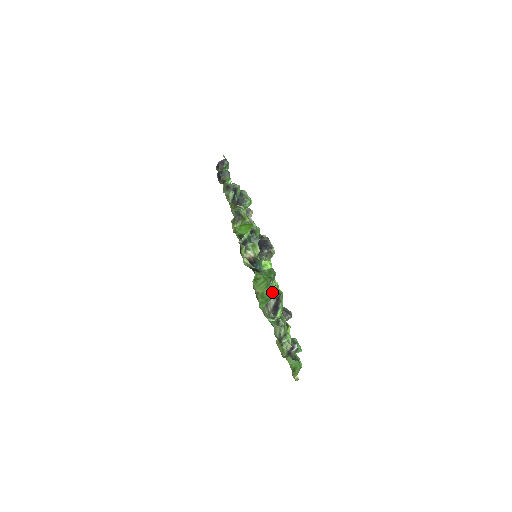
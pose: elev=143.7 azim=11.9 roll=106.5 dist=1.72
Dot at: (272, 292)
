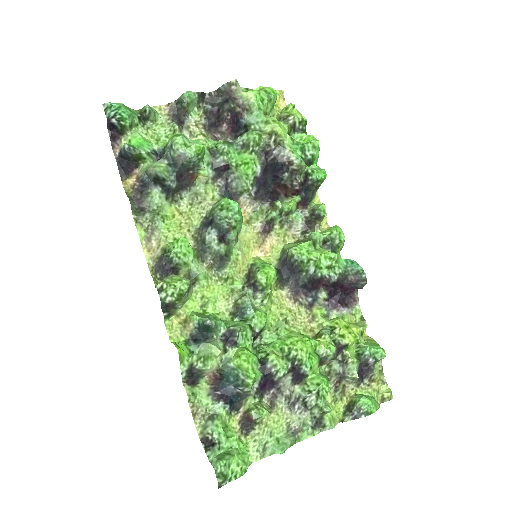
Dot at: (237, 478)
